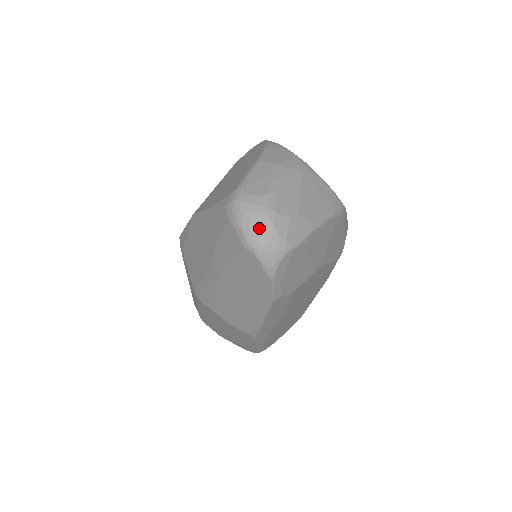
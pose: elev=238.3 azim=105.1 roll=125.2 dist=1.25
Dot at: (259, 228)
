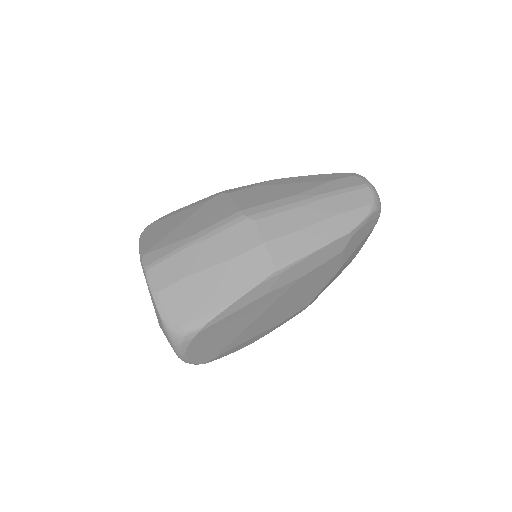
Dot at: occluded
